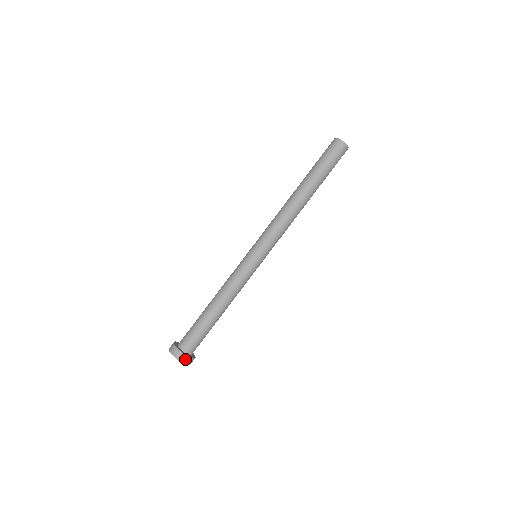
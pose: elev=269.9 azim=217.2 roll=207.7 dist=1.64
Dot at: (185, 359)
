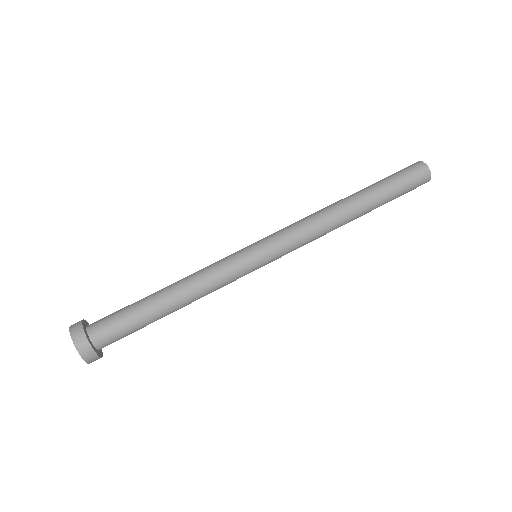
Dot at: (82, 342)
